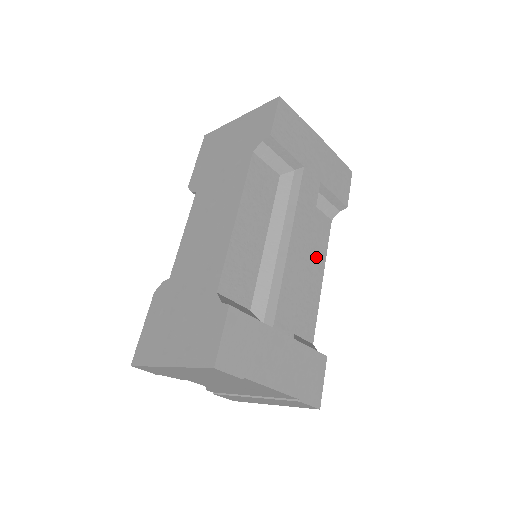
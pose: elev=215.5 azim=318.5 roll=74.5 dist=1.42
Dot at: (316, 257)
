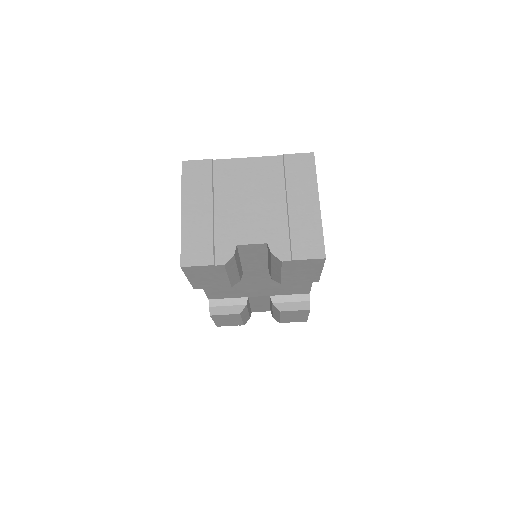
Dot at: occluded
